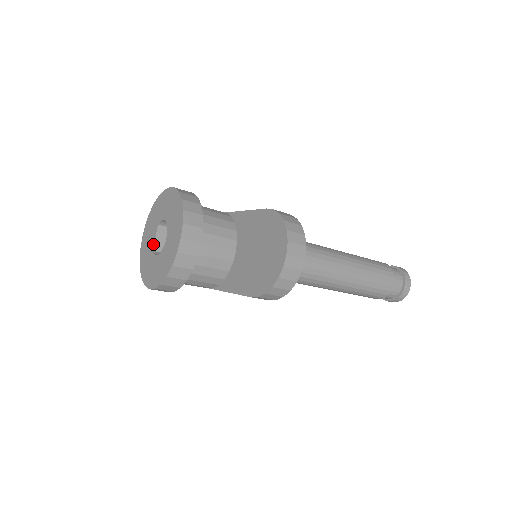
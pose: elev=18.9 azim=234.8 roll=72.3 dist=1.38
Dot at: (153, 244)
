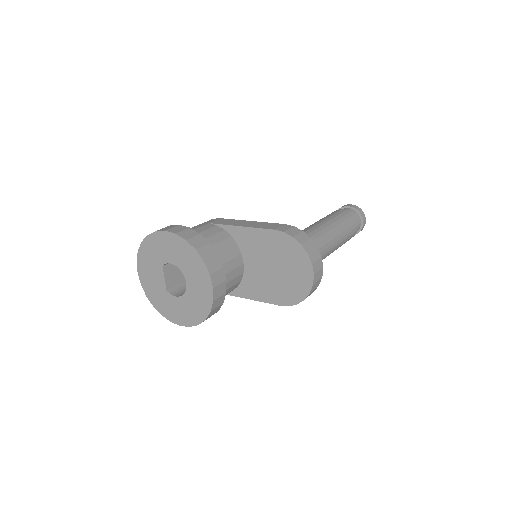
Dot at: (164, 284)
